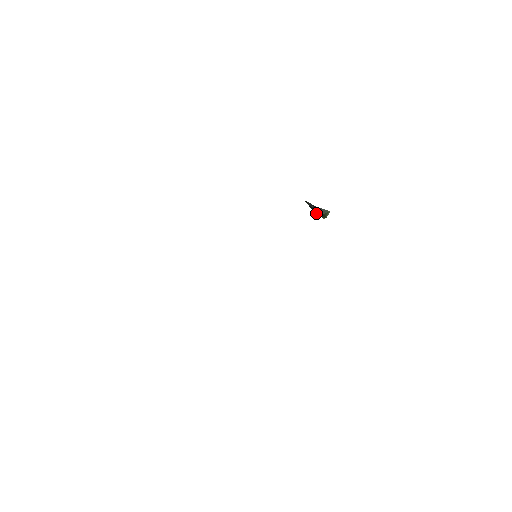
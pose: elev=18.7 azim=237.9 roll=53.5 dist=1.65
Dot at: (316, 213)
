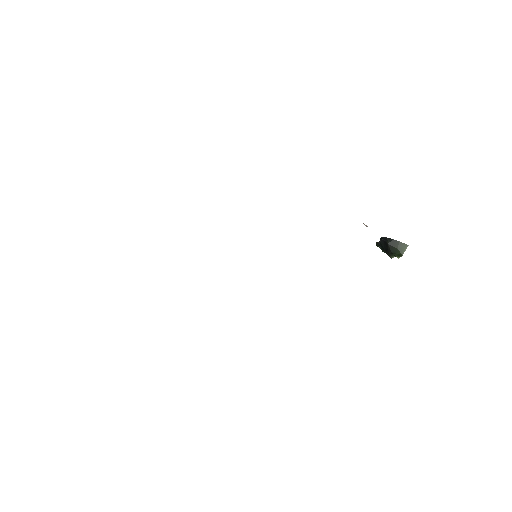
Dot at: (386, 249)
